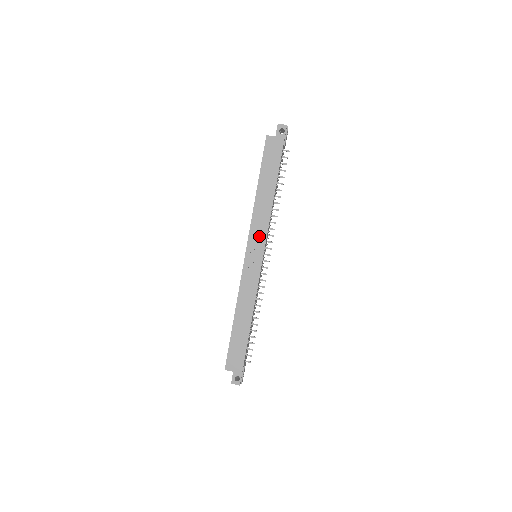
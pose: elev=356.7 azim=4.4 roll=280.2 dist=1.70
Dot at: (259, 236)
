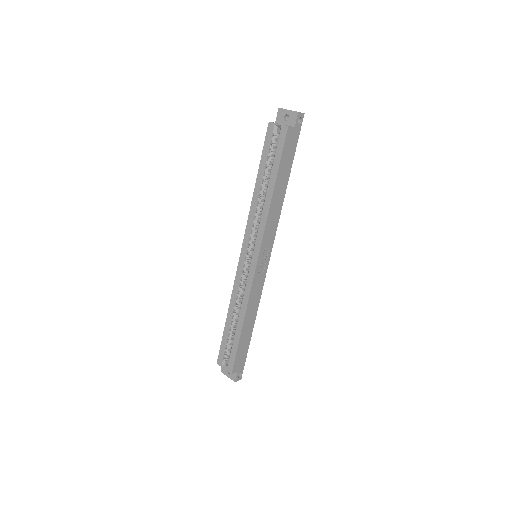
Dot at: (270, 239)
